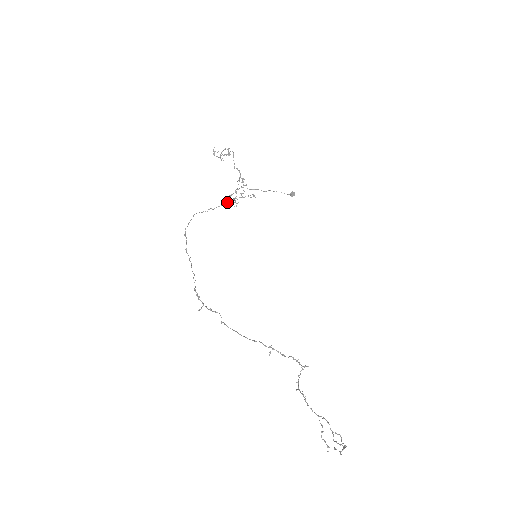
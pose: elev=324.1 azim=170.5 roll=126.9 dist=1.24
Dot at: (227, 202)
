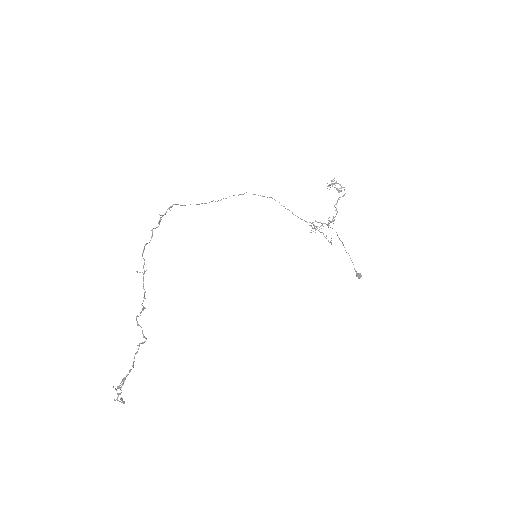
Dot at: occluded
